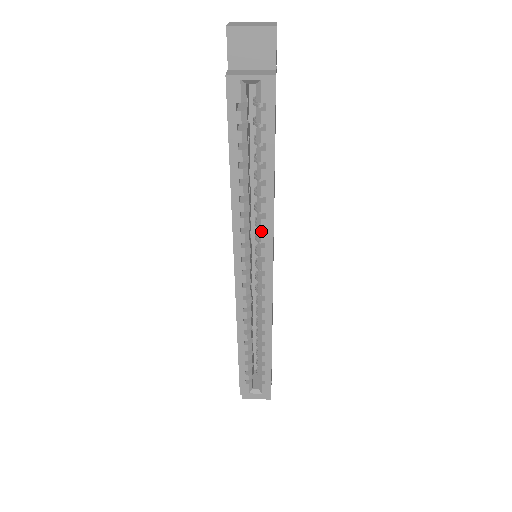
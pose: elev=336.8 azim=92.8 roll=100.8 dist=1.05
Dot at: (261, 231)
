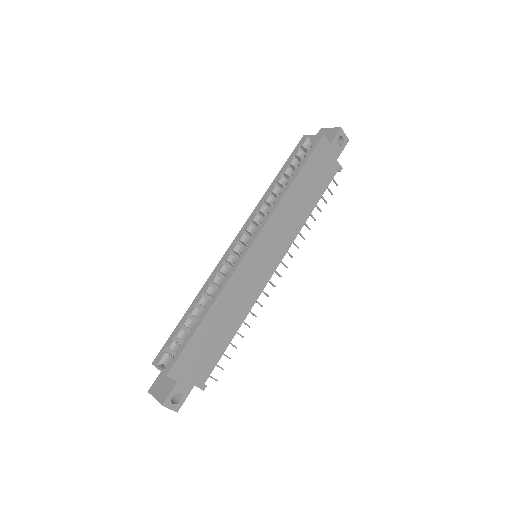
Dot at: occluded
